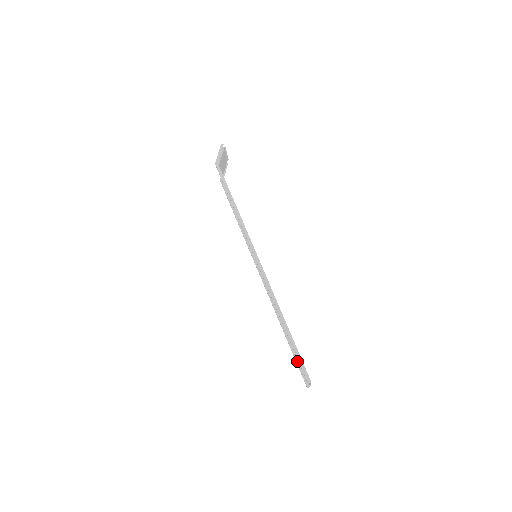
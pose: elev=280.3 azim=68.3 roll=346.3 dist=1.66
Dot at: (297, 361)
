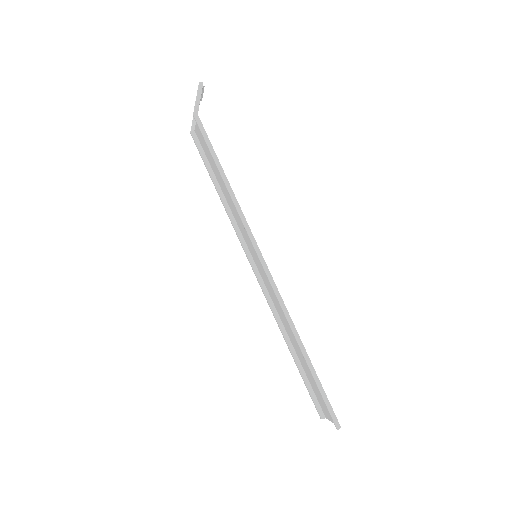
Dot at: (309, 389)
